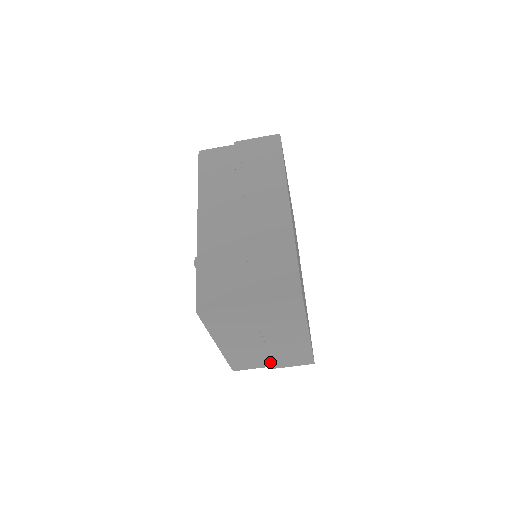
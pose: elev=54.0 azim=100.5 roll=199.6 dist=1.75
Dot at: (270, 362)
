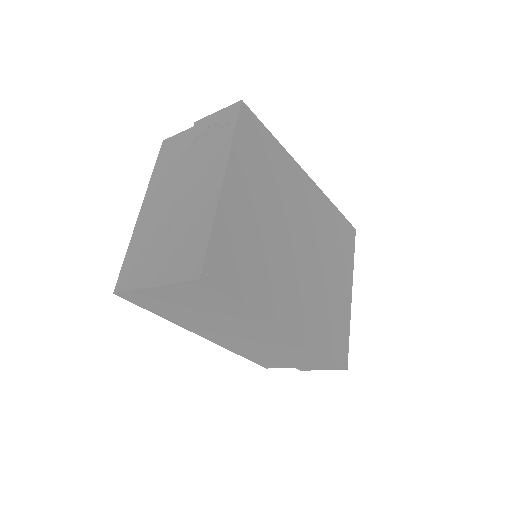
Dot at: occluded
